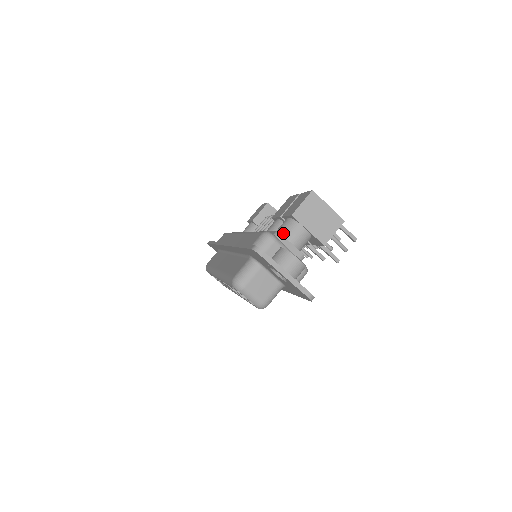
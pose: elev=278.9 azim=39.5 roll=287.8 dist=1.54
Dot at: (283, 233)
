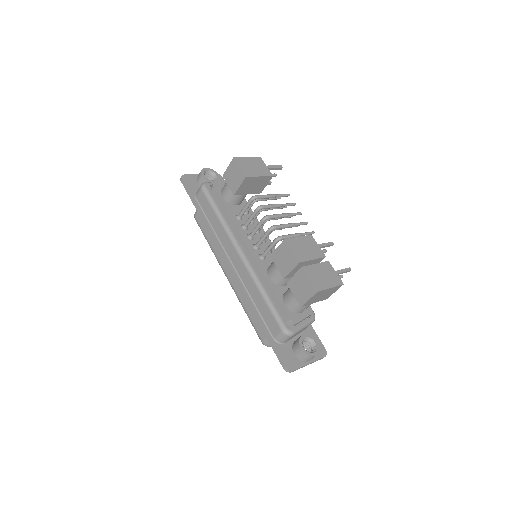
Dot at: (294, 310)
